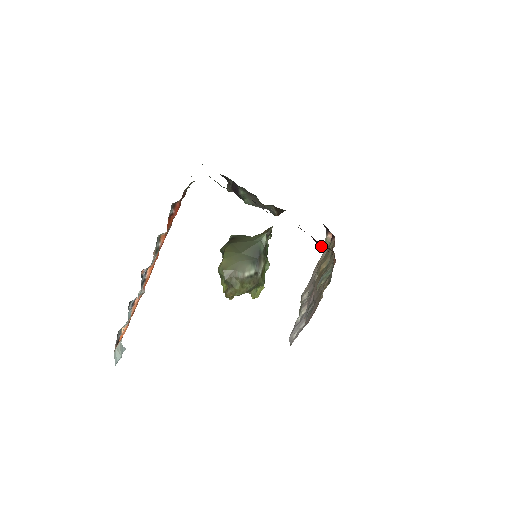
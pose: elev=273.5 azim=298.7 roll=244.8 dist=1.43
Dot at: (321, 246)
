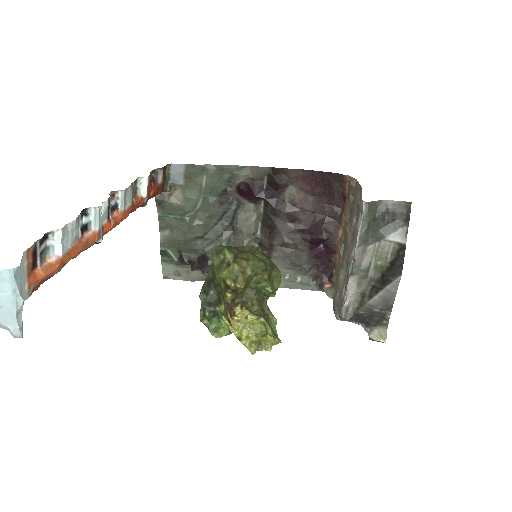
Dot at: (324, 230)
